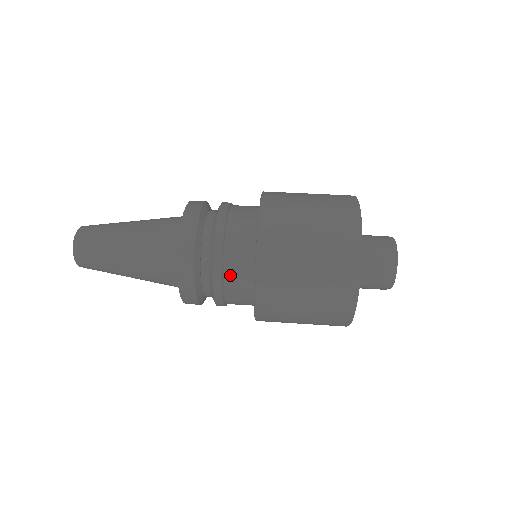
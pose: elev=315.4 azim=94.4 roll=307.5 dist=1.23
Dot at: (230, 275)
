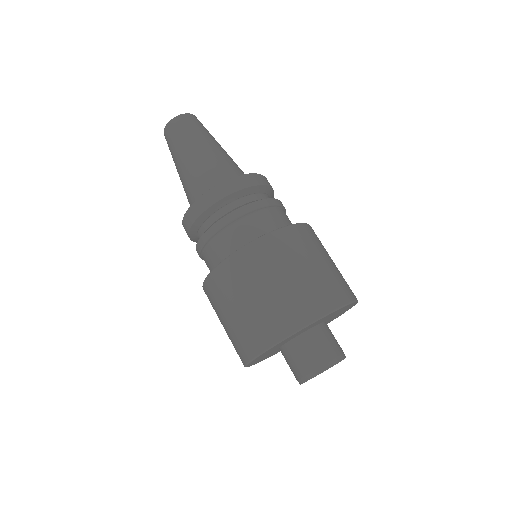
Dot at: (210, 250)
